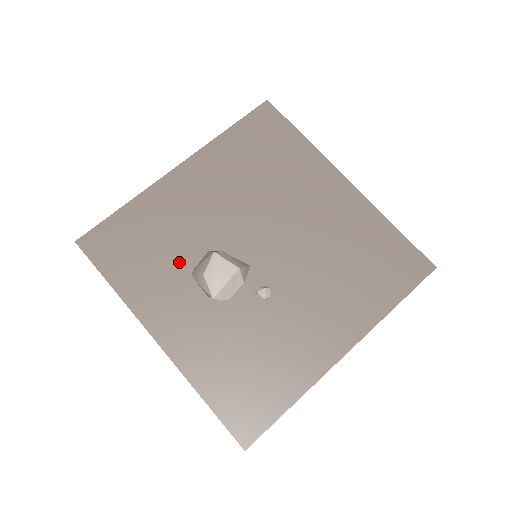
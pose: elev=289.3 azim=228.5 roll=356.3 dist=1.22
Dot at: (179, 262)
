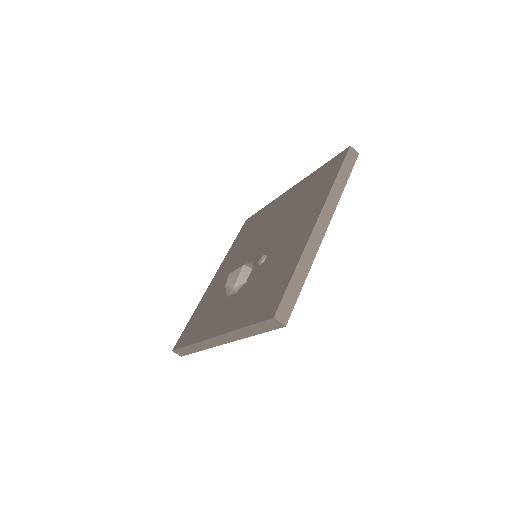
Dot at: (219, 301)
